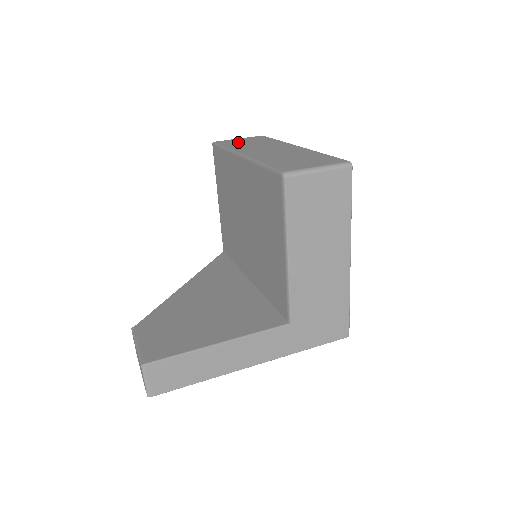
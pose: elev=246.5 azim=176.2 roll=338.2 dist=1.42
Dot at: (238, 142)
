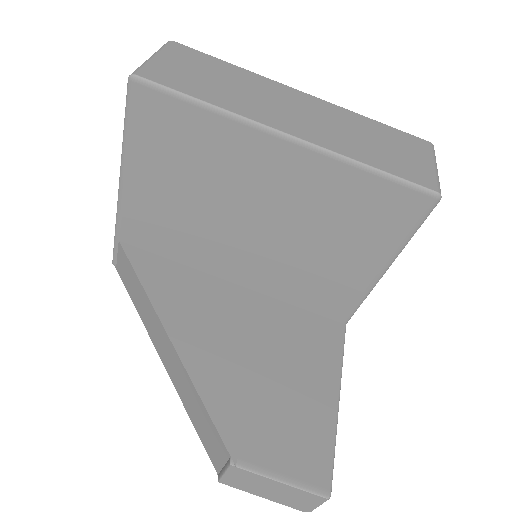
Dot at: (191, 77)
